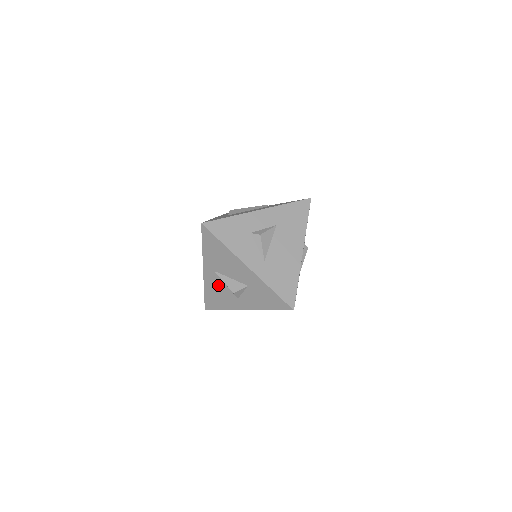
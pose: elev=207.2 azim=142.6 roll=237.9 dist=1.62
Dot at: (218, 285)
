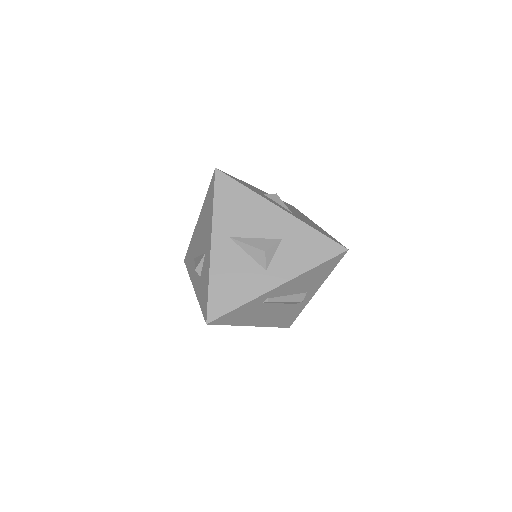
Dot at: (234, 260)
